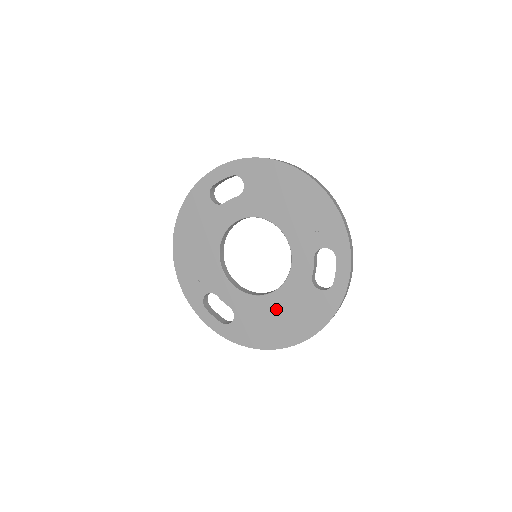
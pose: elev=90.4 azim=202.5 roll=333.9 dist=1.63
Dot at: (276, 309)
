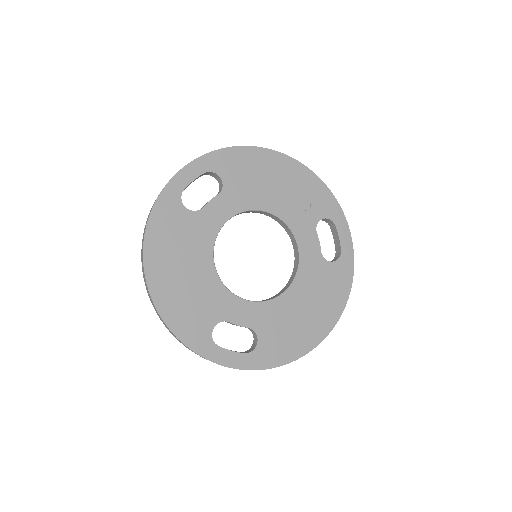
Dot at: (300, 303)
